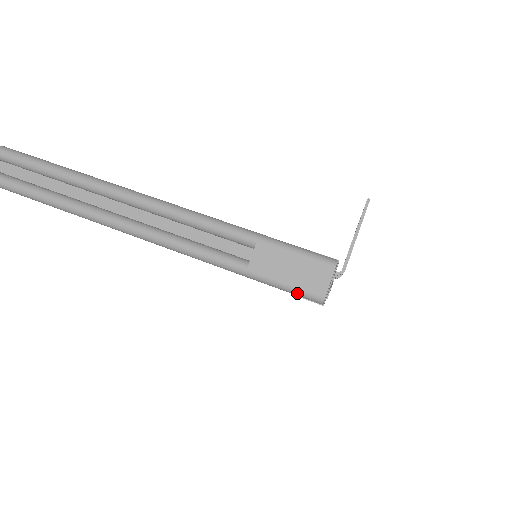
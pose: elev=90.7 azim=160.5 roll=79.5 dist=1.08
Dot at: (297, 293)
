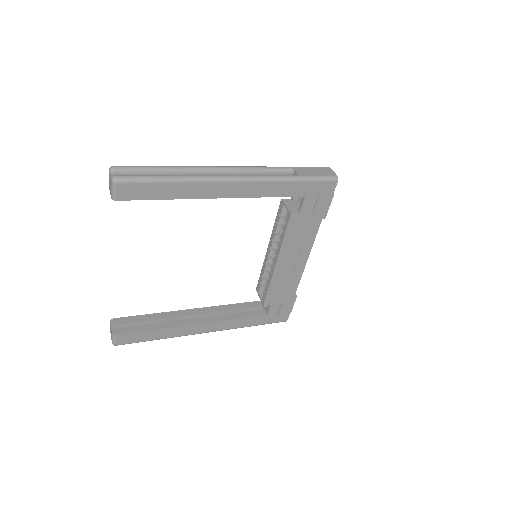
Dot at: (326, 178)
